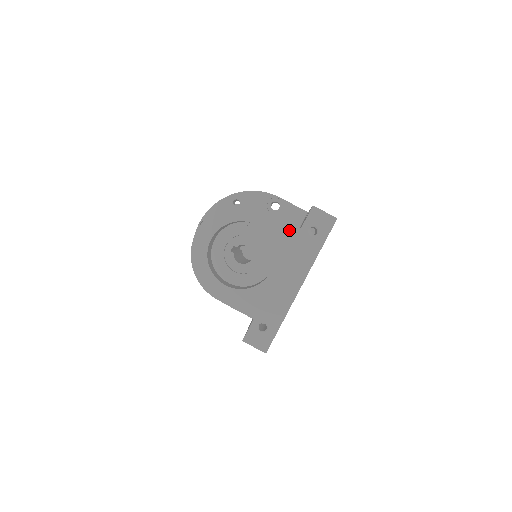
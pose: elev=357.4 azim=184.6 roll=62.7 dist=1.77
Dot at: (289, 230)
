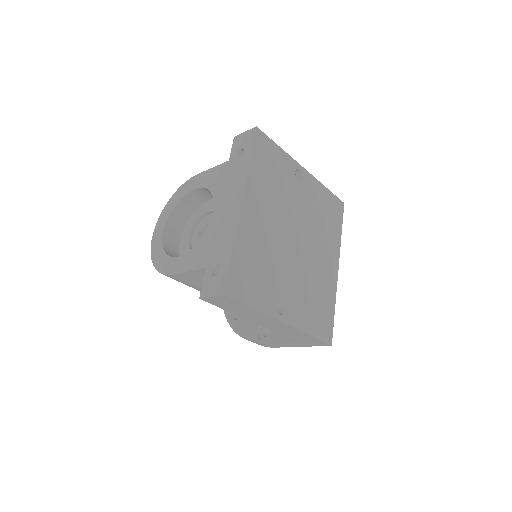
Dot at: (220, 170)
